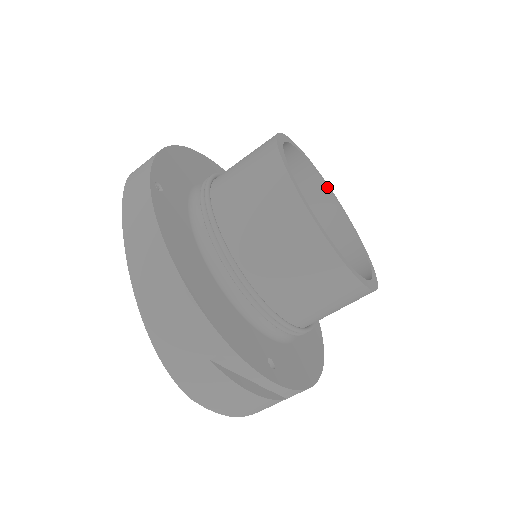
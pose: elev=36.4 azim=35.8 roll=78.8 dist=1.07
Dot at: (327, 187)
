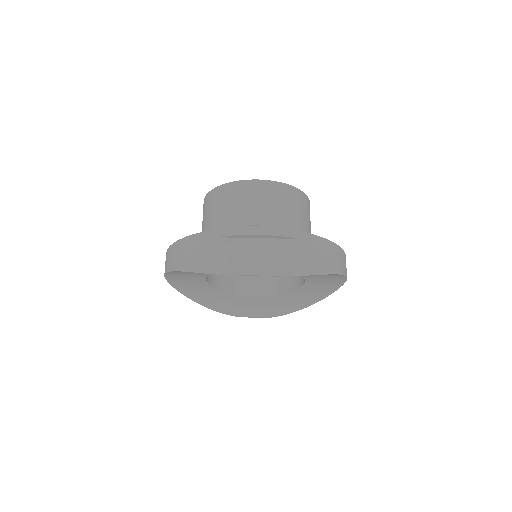
Dot at: occluded
